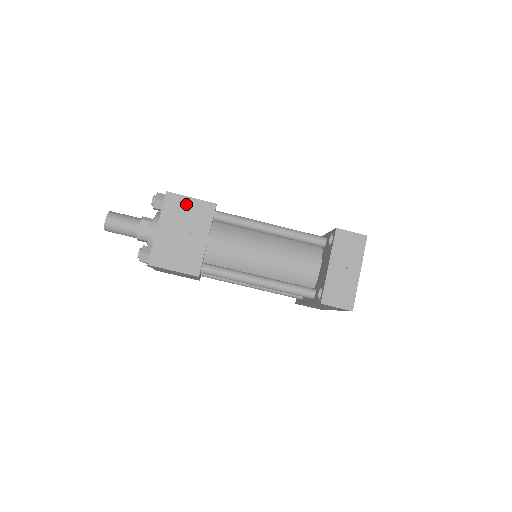
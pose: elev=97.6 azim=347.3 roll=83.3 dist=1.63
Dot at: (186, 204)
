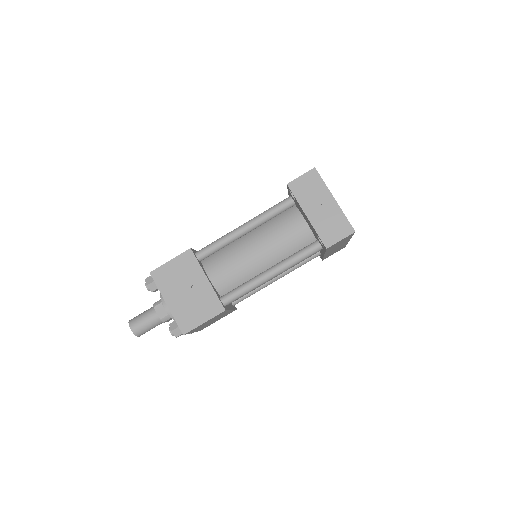
Dot at: (170, 269)
